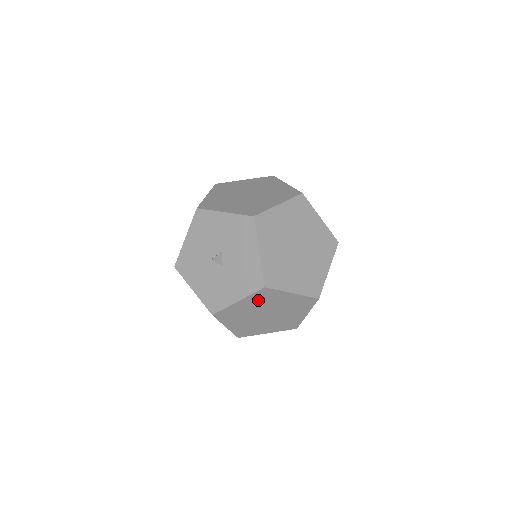
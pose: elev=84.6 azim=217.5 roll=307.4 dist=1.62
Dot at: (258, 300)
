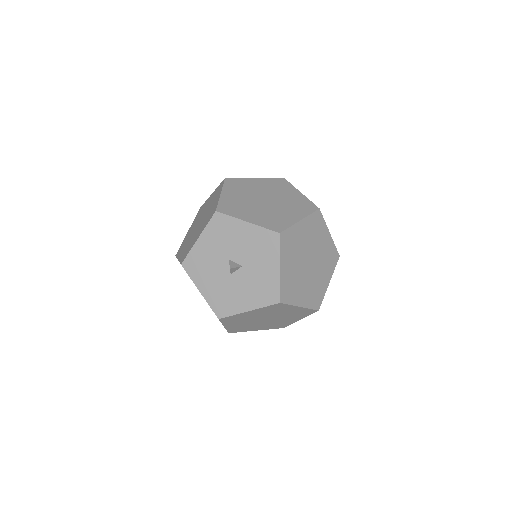
Dot at: (289, 252)
